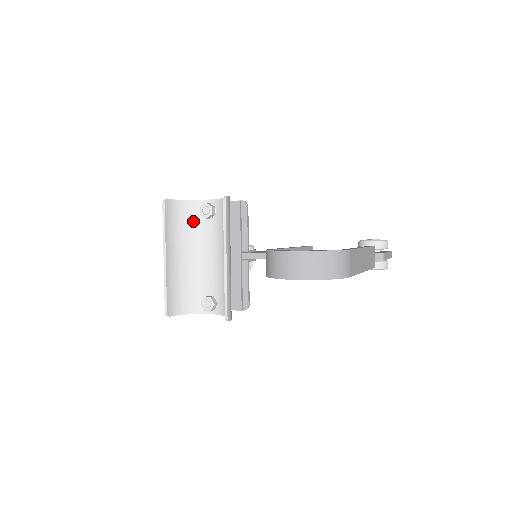
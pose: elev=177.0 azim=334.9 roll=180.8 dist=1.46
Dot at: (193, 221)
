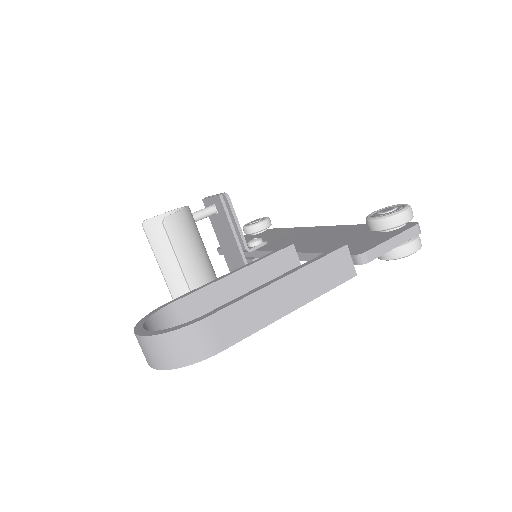
Dot at: occluded
